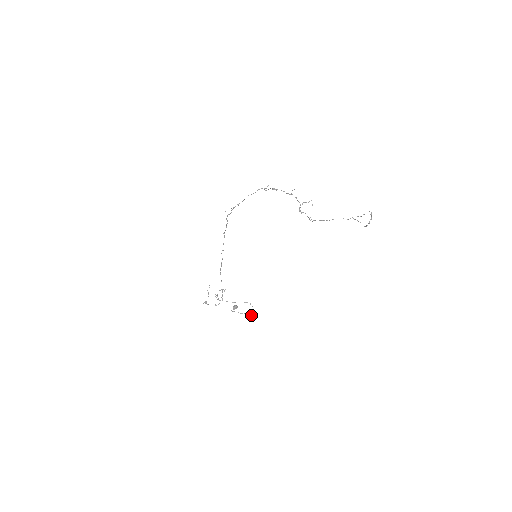
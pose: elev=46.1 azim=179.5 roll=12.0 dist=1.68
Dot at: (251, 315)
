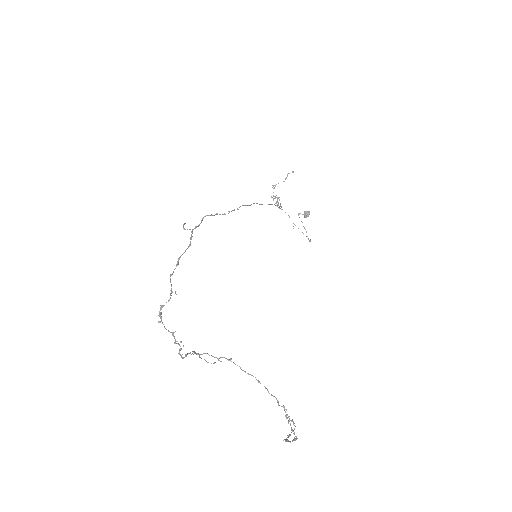
Dot at: occluded
